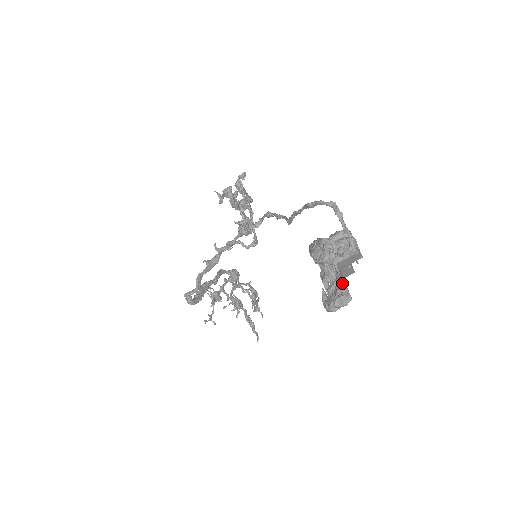
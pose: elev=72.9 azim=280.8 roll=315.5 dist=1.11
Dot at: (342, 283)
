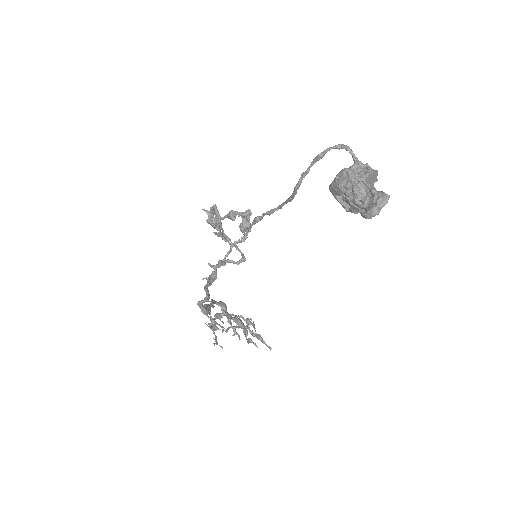
Dot at: (375, 192)
